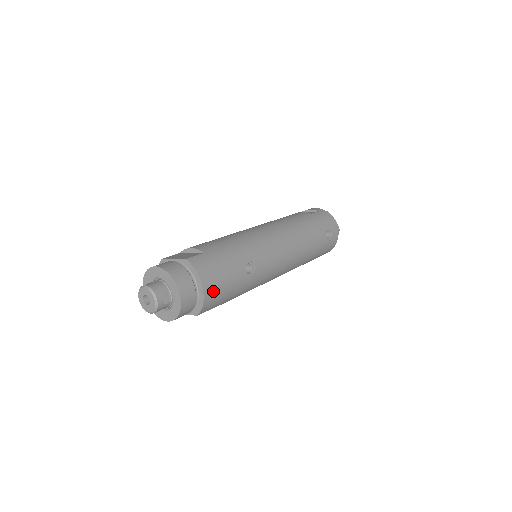
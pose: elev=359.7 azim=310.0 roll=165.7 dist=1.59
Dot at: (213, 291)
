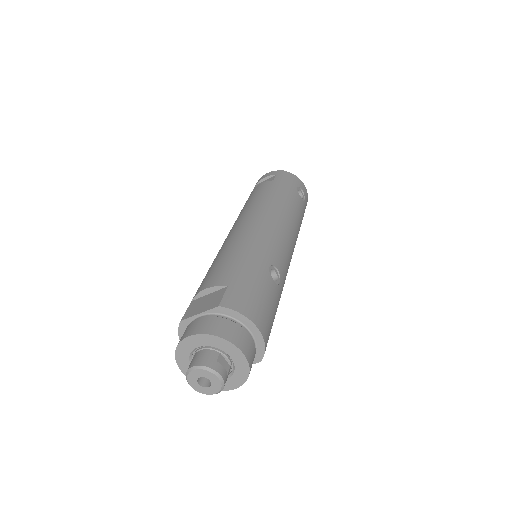
Dot at: (265, 324)
